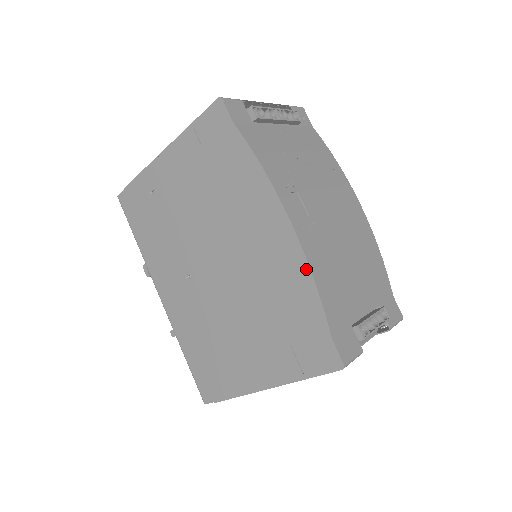
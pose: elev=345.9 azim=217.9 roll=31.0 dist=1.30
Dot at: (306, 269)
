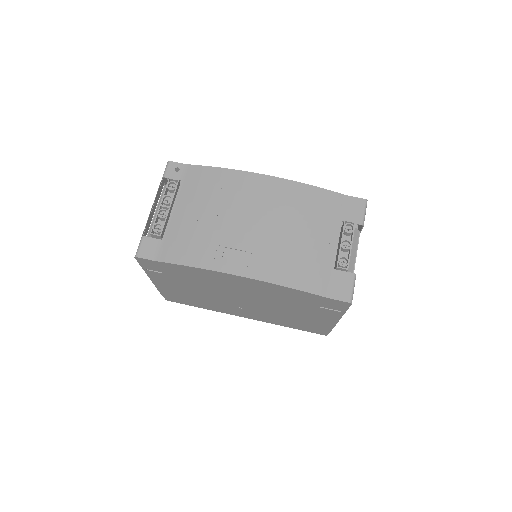
Dot at: (276, 286)
